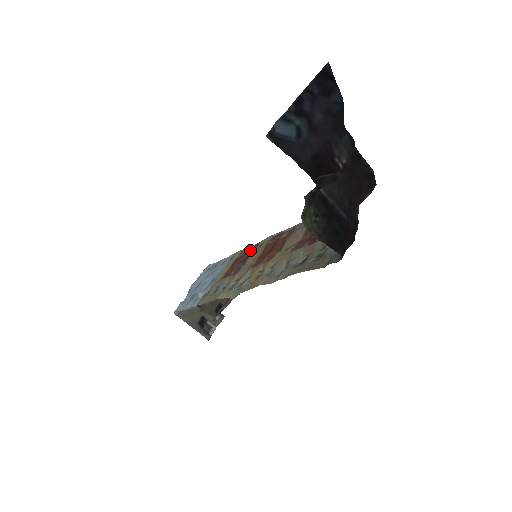
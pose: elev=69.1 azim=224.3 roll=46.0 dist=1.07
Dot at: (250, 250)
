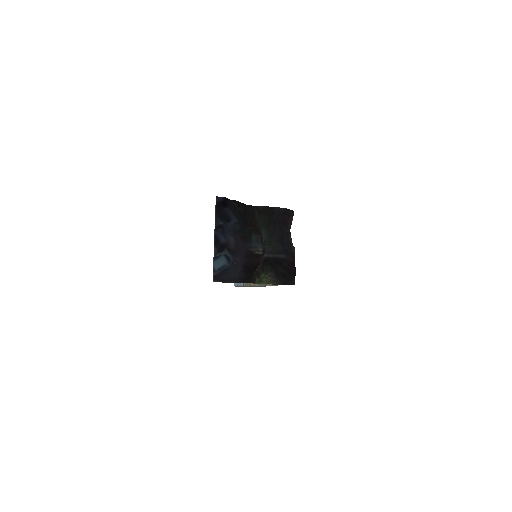
Dot at: occluded
